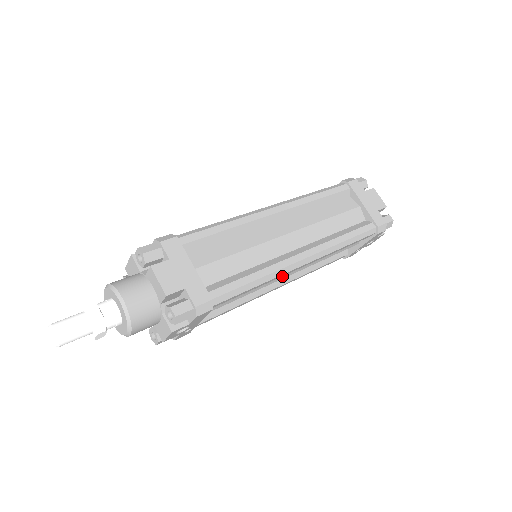
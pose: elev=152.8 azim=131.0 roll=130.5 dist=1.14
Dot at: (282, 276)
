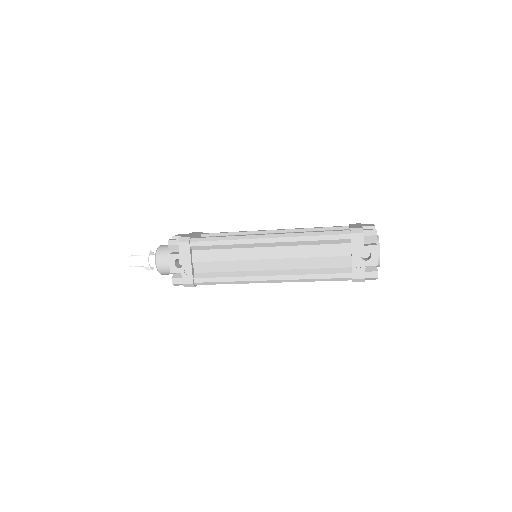
Dot at: (260, 256)
